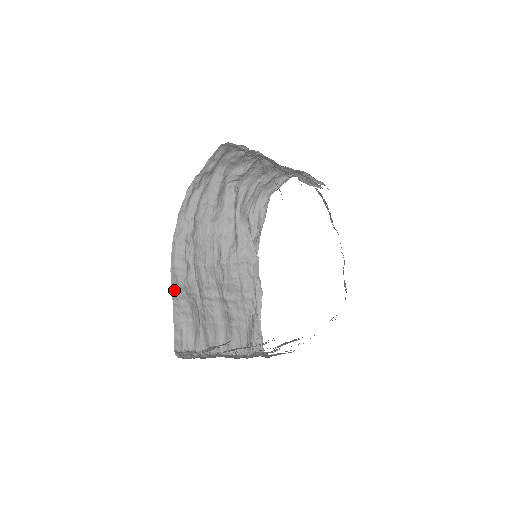
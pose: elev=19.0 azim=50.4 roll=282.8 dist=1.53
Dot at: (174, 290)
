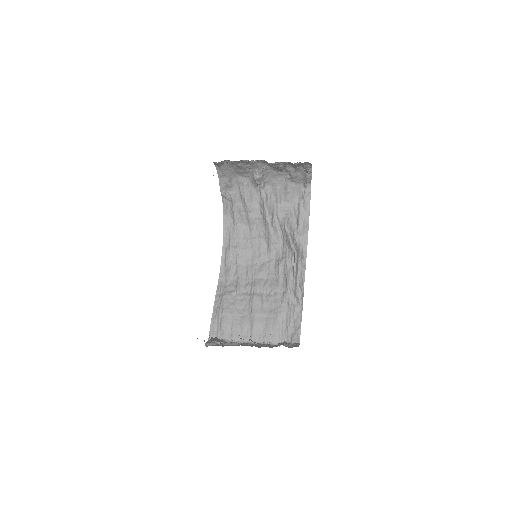
Dot at: (218, 289)
